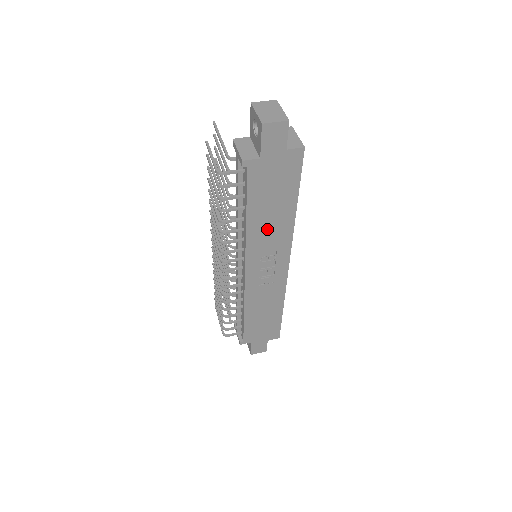
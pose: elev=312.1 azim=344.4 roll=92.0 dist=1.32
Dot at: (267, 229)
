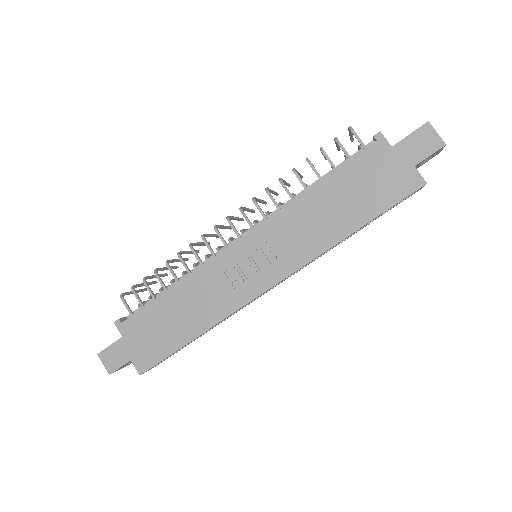
Dot at: (310, 220)
